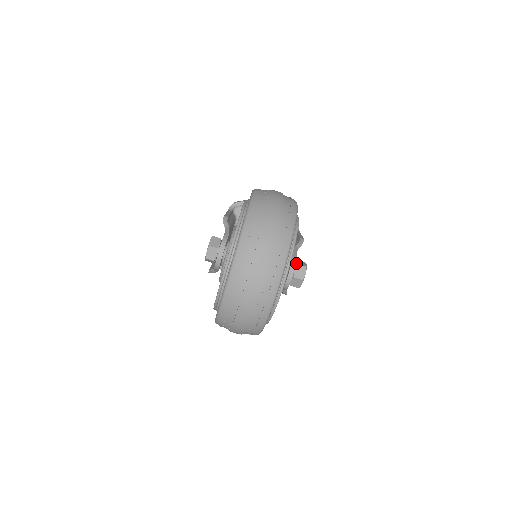
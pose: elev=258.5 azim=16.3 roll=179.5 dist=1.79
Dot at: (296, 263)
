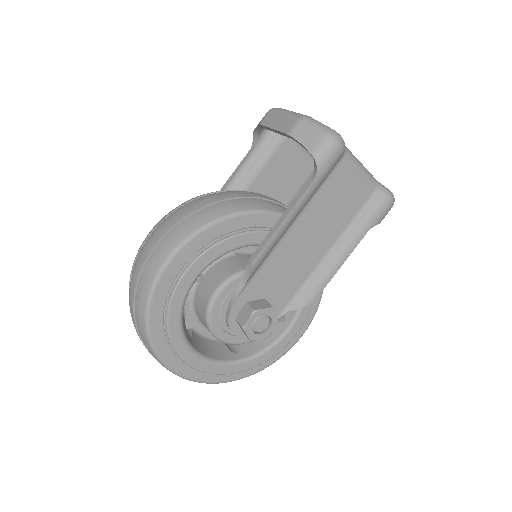
Dot at: (236, 317)
